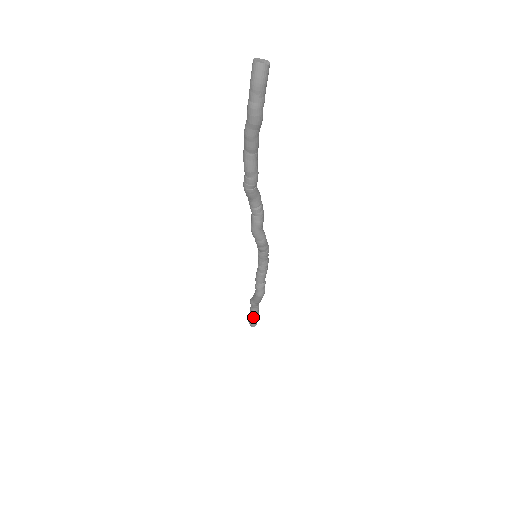
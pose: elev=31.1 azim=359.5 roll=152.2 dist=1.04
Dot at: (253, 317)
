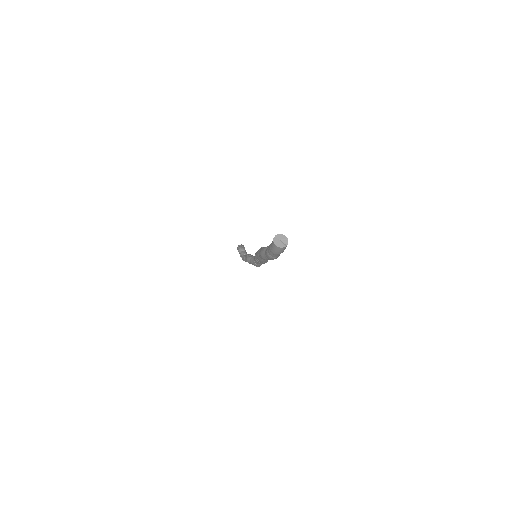
Dot at: occluded
